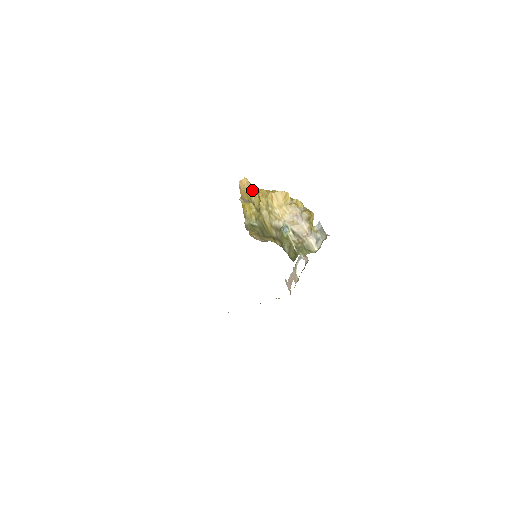
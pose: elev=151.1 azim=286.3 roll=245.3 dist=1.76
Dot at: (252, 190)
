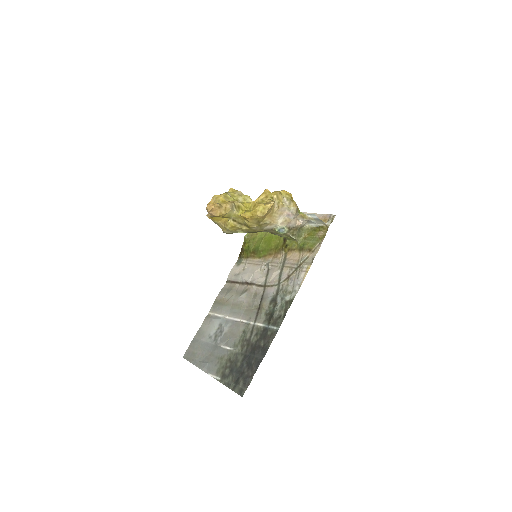
Dot at: (229, 212)
